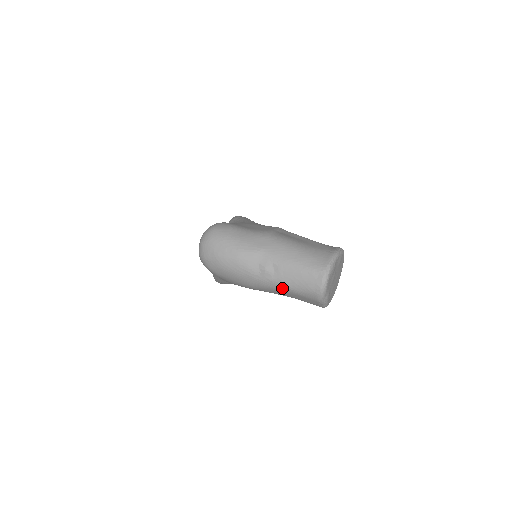
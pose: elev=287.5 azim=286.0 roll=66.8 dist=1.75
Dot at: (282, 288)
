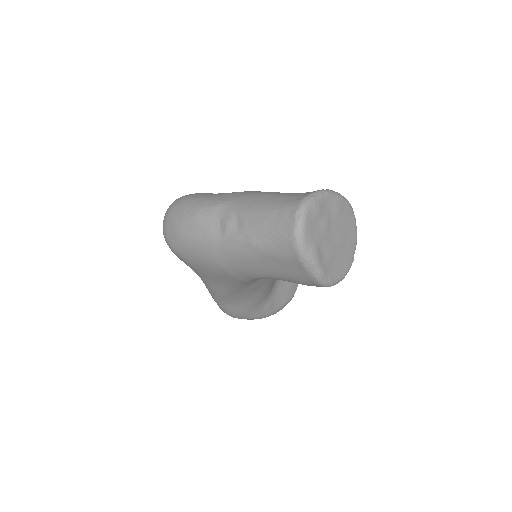
Dot at: (250, 249)
